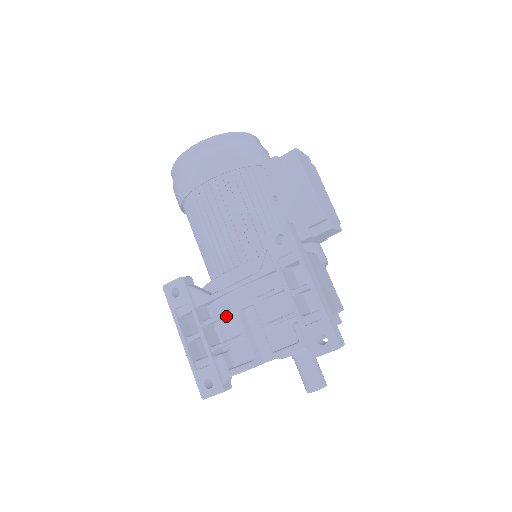
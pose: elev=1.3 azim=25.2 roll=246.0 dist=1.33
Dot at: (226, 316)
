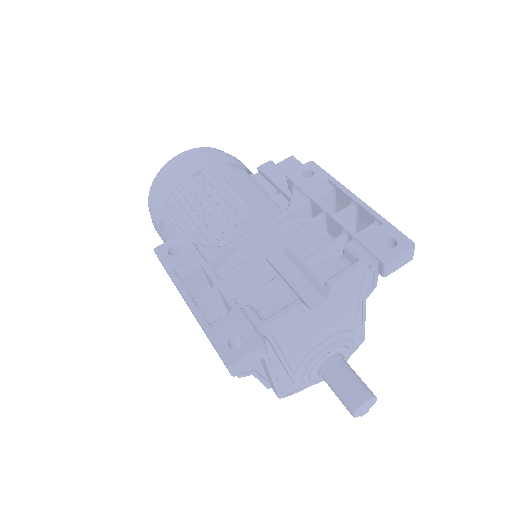
Dot at: (248, 266)
